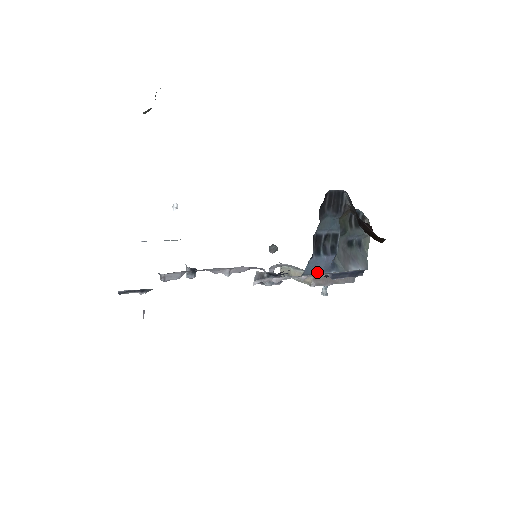
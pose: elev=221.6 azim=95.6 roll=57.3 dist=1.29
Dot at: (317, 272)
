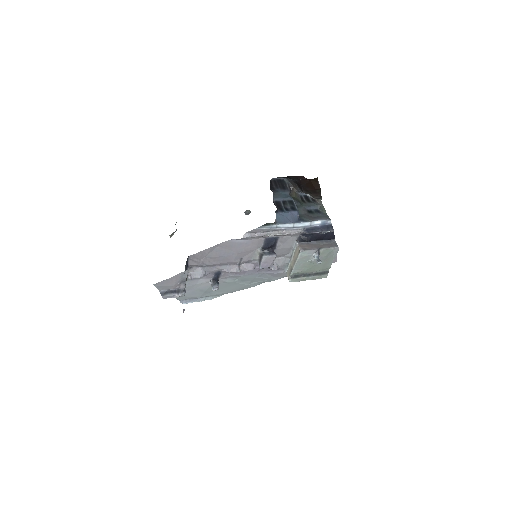
Dot at: (288, 222)
